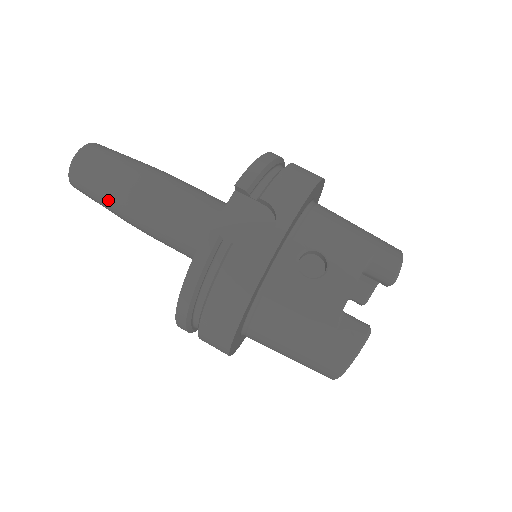
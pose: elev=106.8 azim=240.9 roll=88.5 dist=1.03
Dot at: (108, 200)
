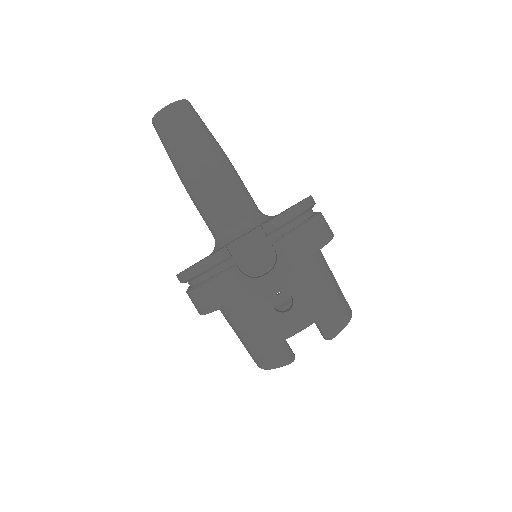
Dot at: (173, 157)
